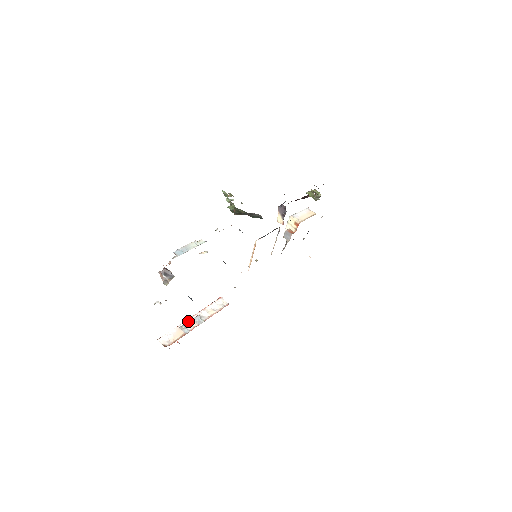
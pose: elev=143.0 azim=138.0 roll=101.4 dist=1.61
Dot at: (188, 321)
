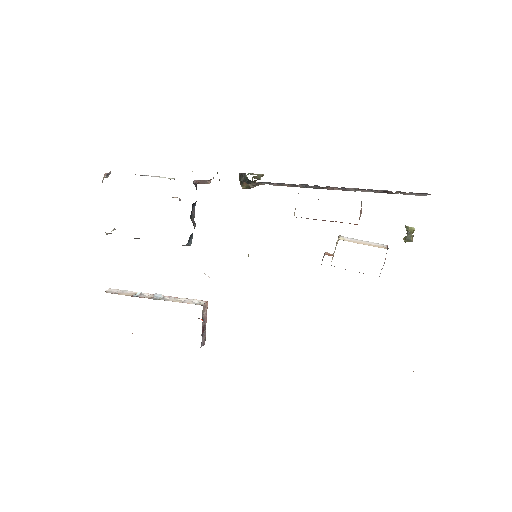
Dot at: (150, 294)
